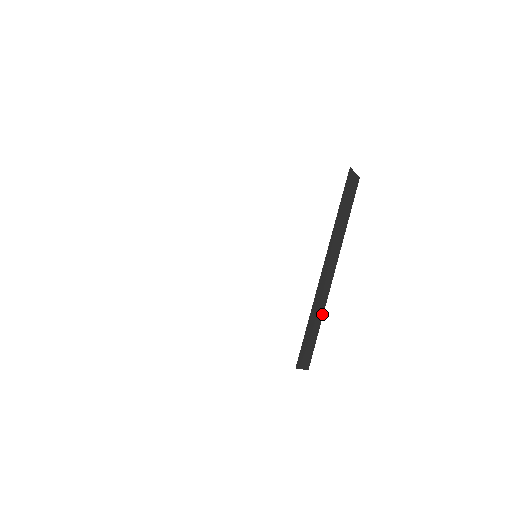
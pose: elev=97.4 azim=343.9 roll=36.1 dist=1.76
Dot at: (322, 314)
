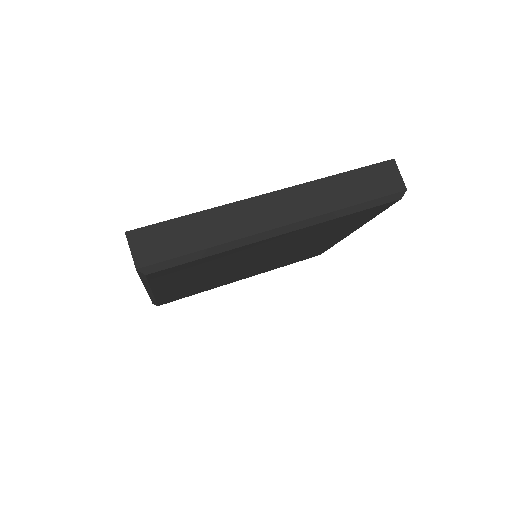
Dot at: (219, 242)
